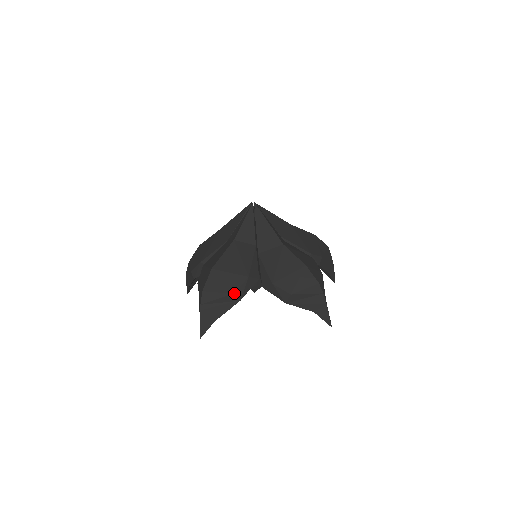
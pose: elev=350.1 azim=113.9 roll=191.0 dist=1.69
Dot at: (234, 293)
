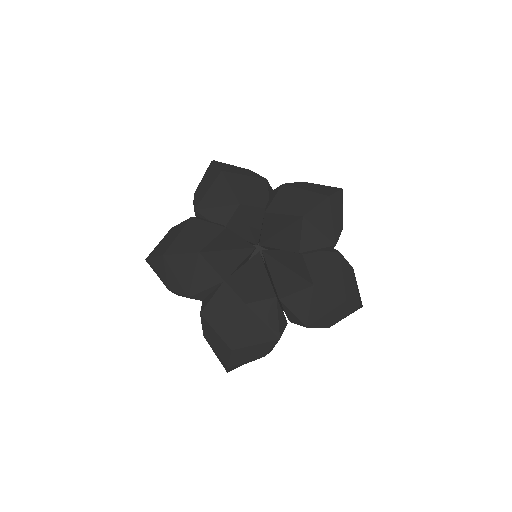
Dot at: occluded
